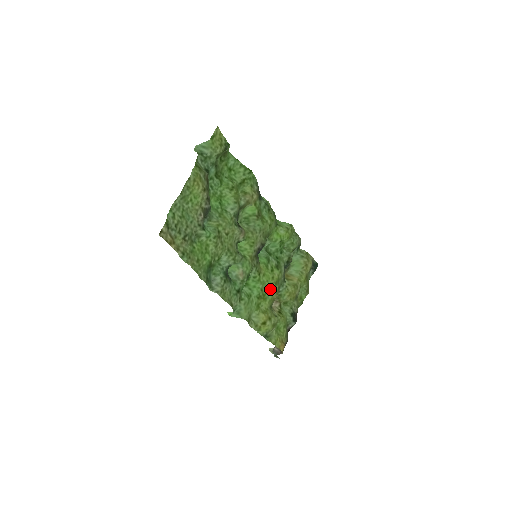
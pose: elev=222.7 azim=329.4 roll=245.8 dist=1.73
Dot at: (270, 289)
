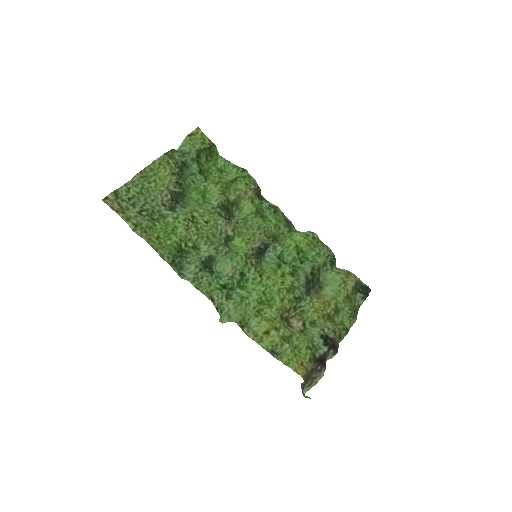
Dot at: (278, 295)
